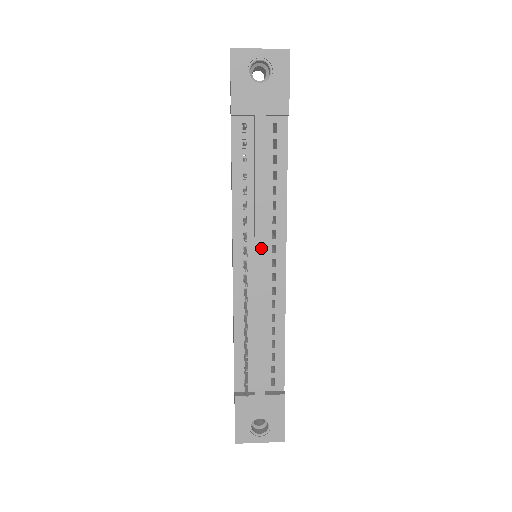
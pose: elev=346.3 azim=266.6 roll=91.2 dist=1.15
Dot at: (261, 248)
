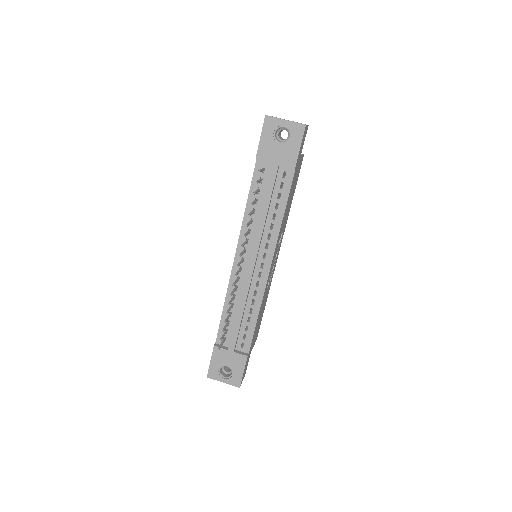
Dot at: (255, 253)
